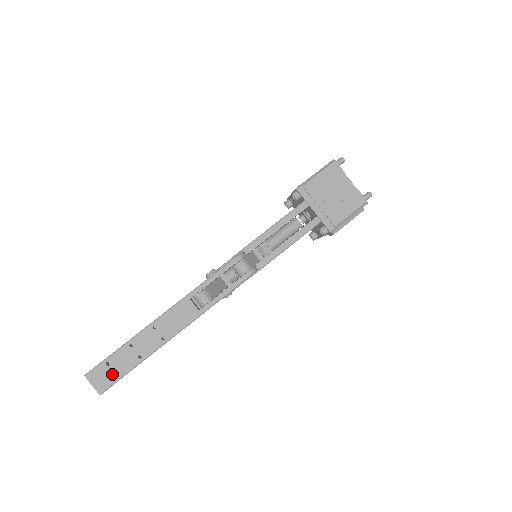
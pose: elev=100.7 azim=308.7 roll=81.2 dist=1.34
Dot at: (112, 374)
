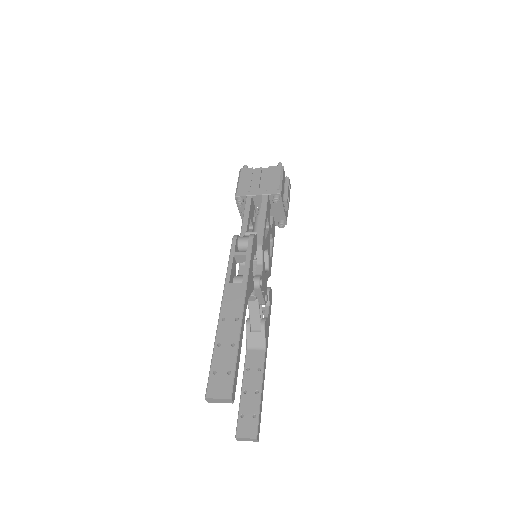
Dot at: (225, 376)
